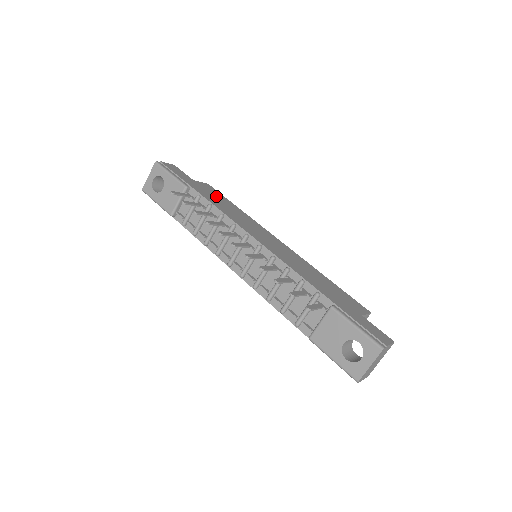
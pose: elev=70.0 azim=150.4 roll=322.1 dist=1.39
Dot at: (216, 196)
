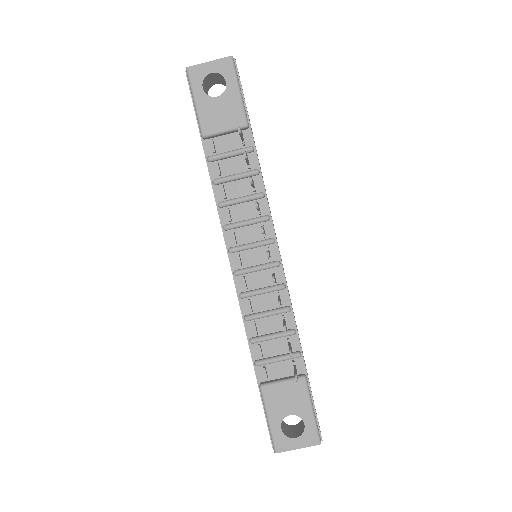
Dot at: occluded
